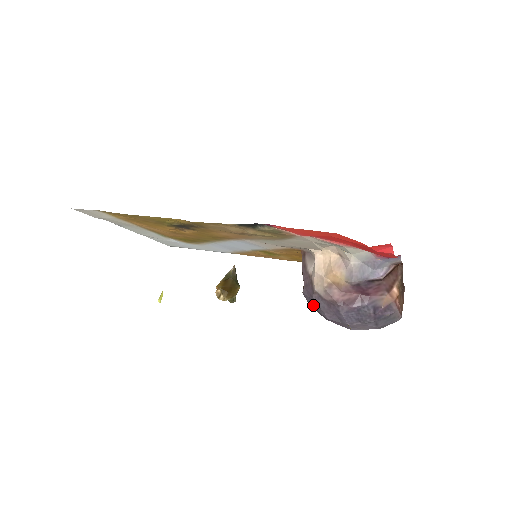
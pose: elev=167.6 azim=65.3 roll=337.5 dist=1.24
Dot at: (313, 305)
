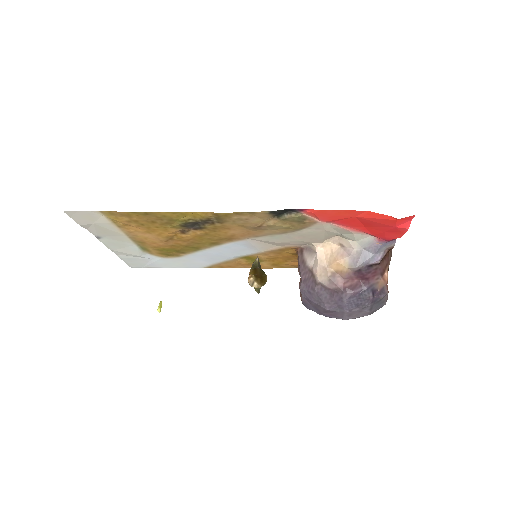
Dot at: (312, 298)
